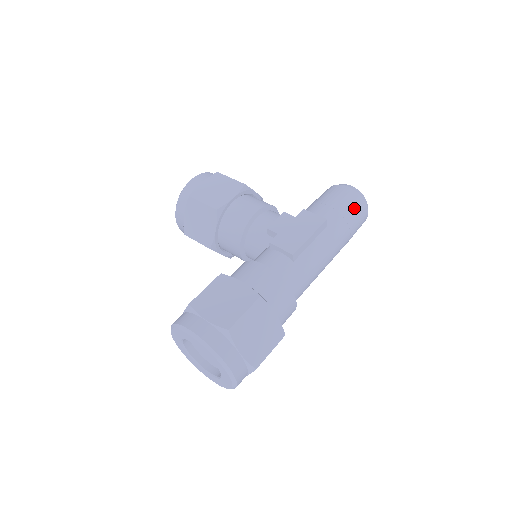
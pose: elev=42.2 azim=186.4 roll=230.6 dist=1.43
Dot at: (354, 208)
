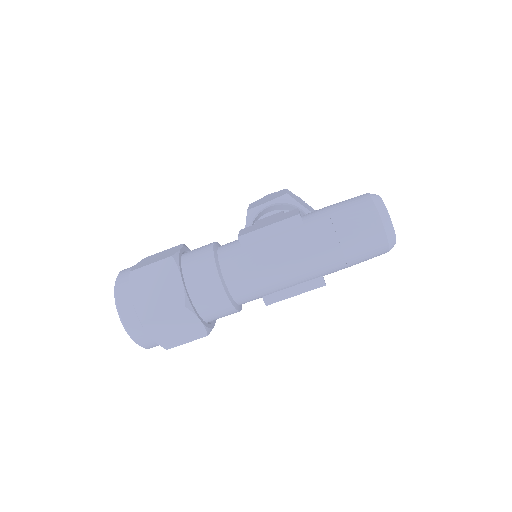
Dot at: (354, 213)
